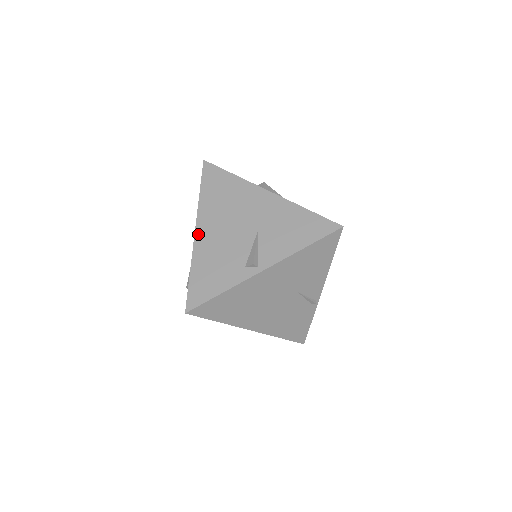
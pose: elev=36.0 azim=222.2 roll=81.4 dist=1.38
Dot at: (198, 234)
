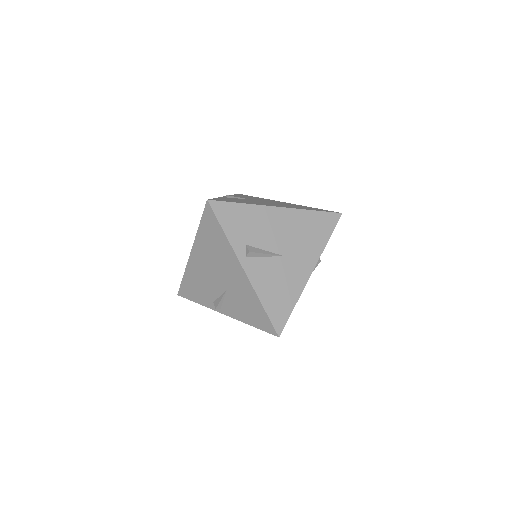
Dot at: (192, 256)
